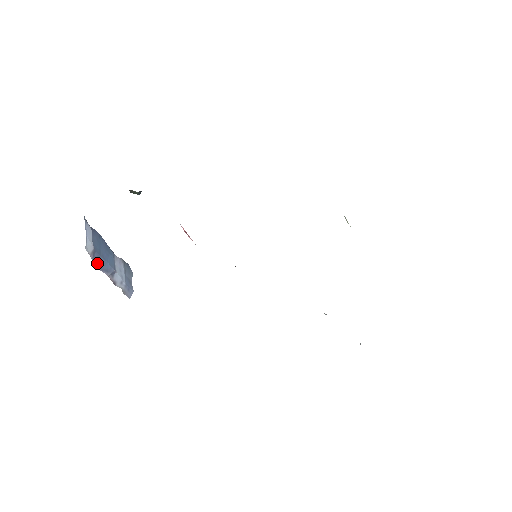
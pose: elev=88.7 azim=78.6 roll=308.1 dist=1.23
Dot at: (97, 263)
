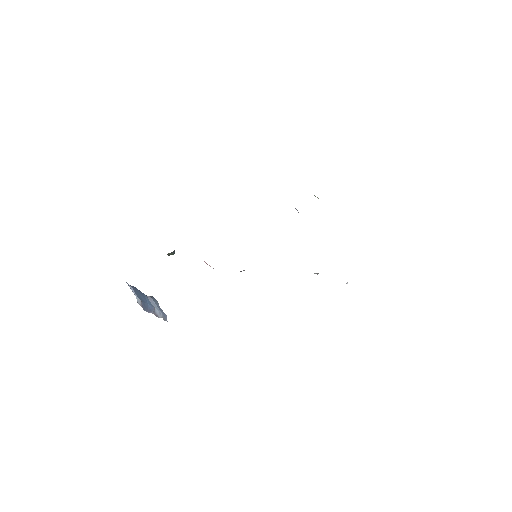
Dot at: (145, 309)
